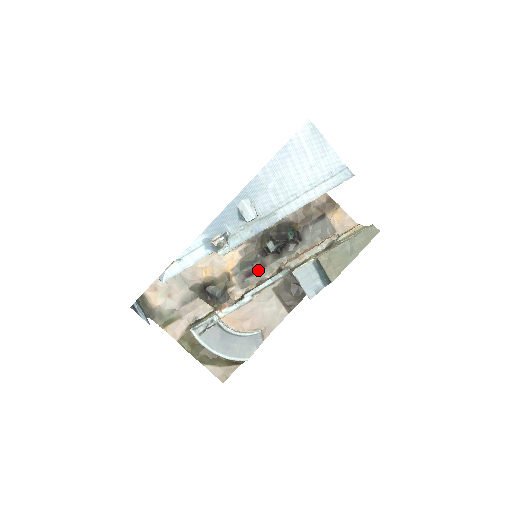
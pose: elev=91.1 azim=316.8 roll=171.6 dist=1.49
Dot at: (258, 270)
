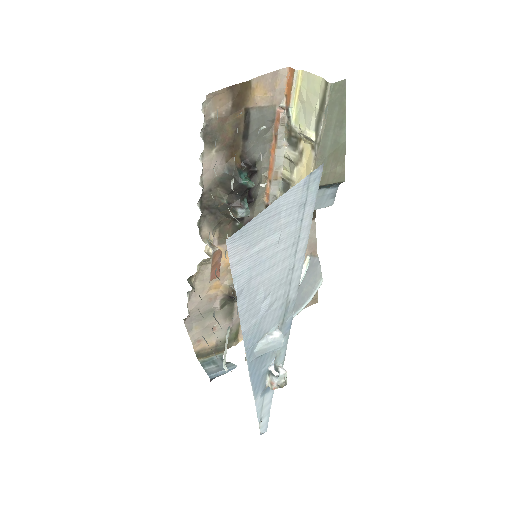
Dot at: occluded
